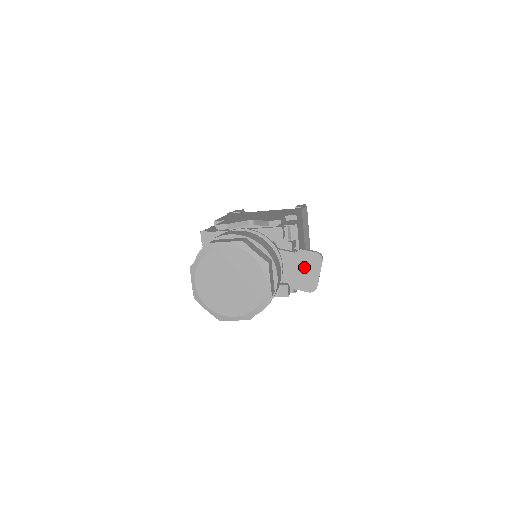
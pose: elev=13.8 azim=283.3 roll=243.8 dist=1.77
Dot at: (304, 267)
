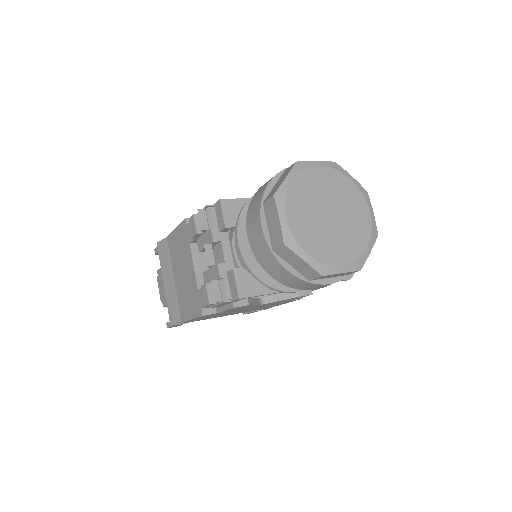
Dot at: occluded
